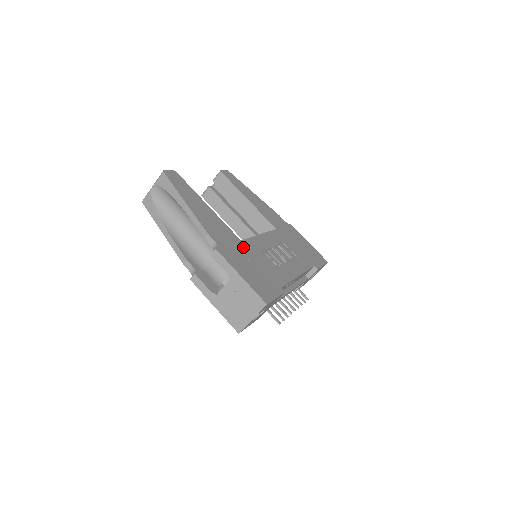
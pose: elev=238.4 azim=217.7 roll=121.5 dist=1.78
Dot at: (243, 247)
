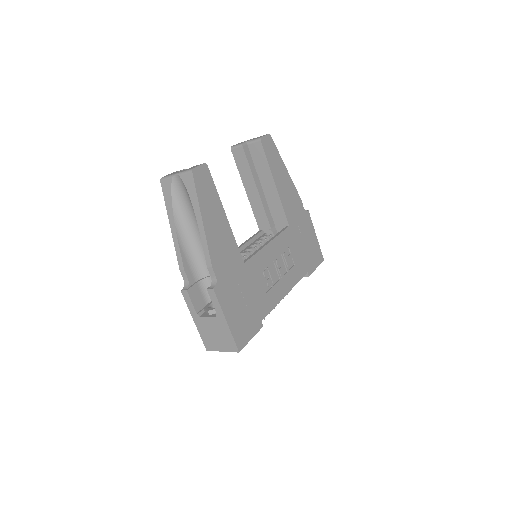
Dot at: (243, 273)
